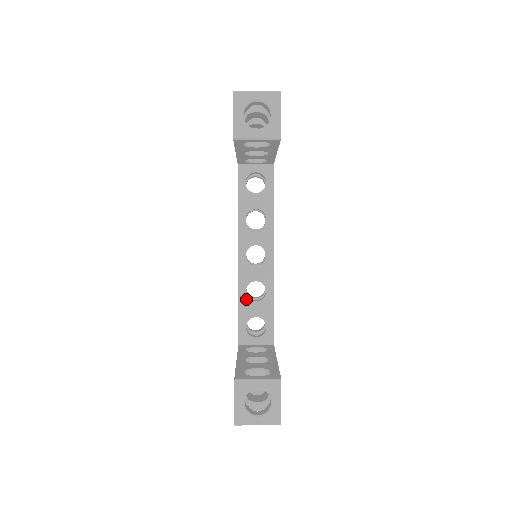
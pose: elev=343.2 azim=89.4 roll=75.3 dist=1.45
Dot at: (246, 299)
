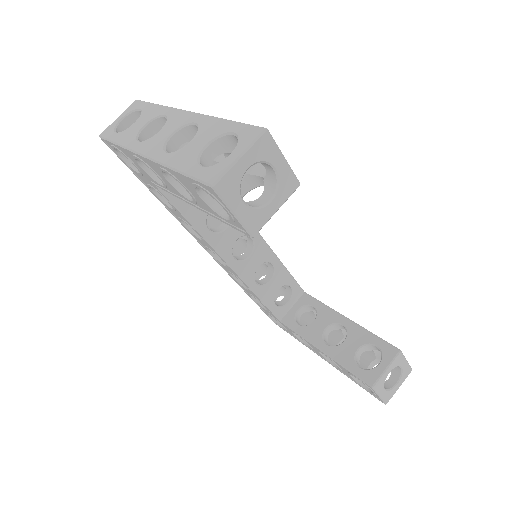
Dot at: (261, 288)
